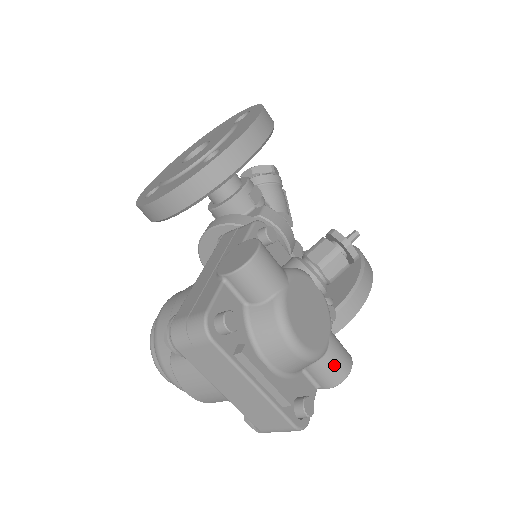
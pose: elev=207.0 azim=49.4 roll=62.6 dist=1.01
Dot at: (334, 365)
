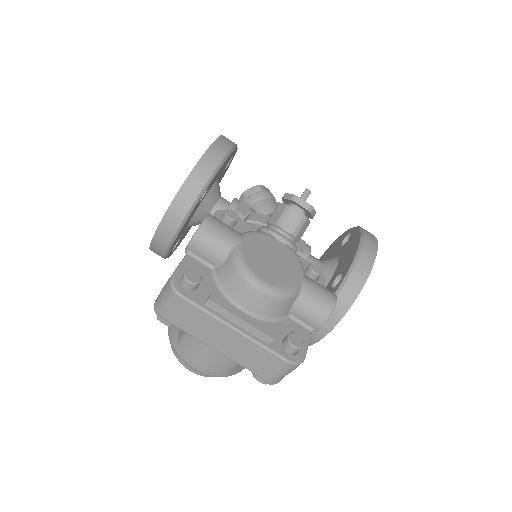
Dot at: (314, 302)
